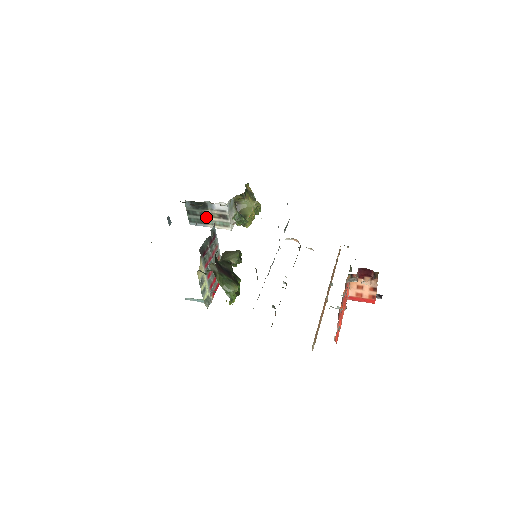
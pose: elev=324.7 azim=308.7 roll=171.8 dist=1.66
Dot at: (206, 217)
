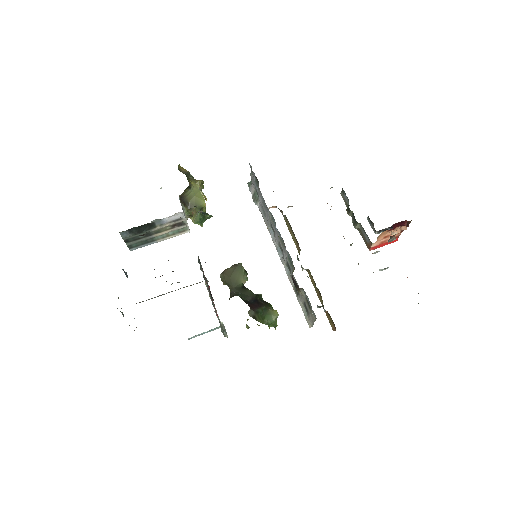
Dot at: (154, 235)
